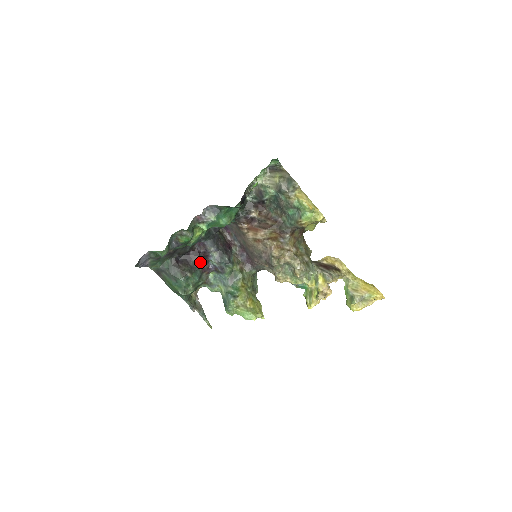
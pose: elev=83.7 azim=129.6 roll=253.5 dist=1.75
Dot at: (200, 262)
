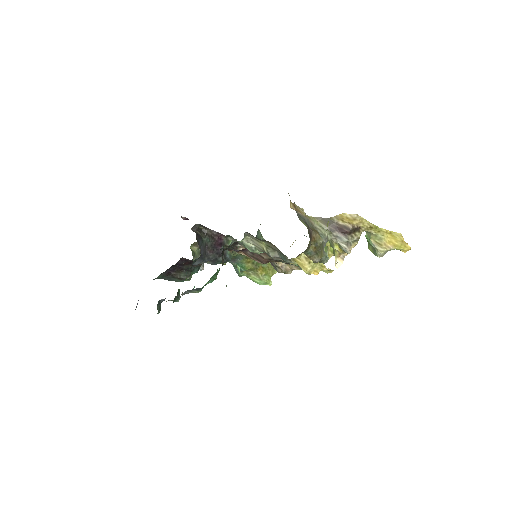
Dot at: occluded
